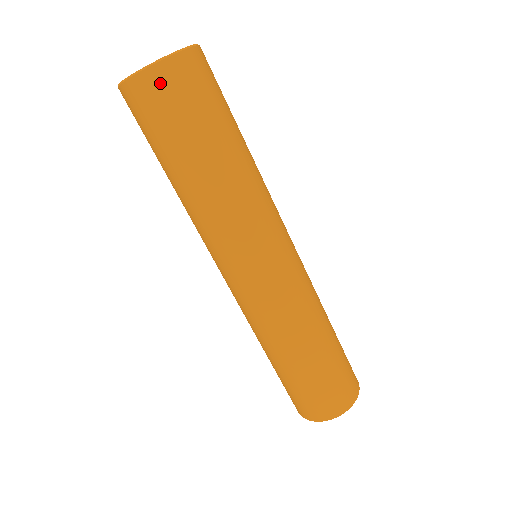
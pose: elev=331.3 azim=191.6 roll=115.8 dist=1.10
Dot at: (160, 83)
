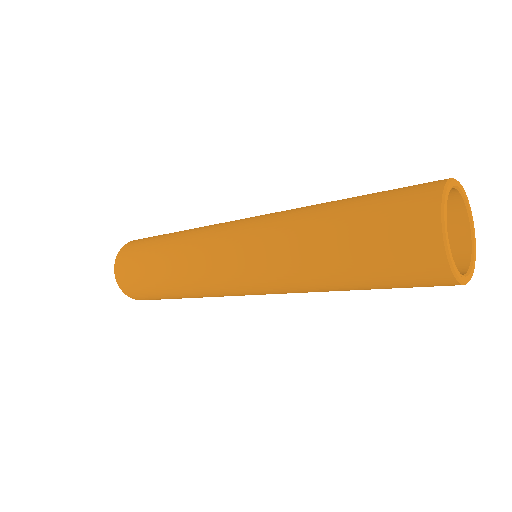
Dot at: (125, 251)
